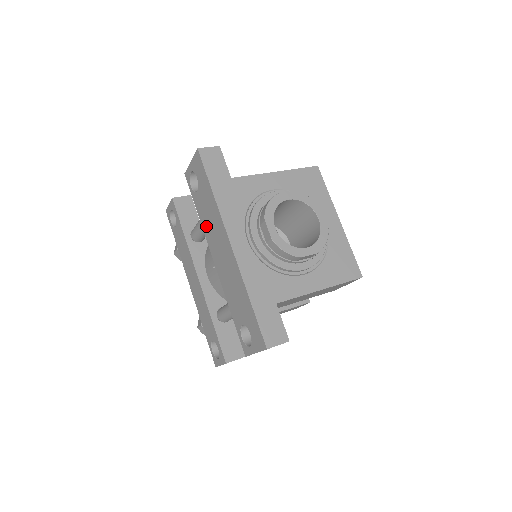
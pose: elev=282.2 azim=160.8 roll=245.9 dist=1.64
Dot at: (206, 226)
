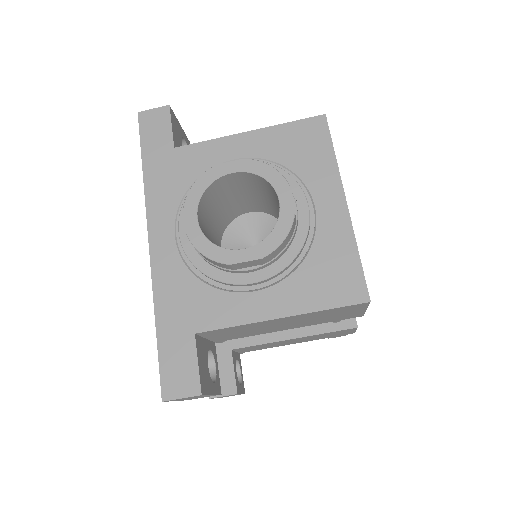
Dot at: occluded
